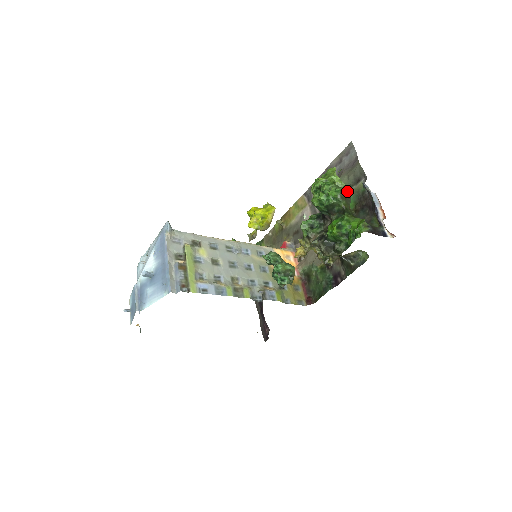
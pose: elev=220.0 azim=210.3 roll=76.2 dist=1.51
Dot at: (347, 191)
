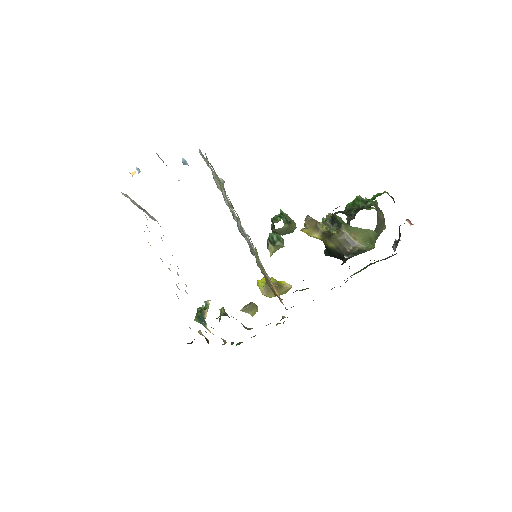
Dot at: (380, 211)
